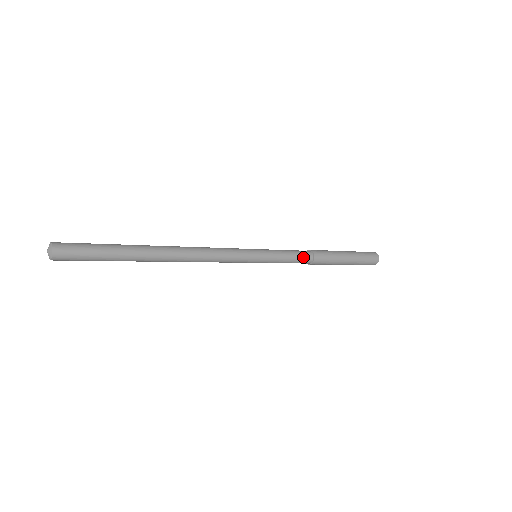
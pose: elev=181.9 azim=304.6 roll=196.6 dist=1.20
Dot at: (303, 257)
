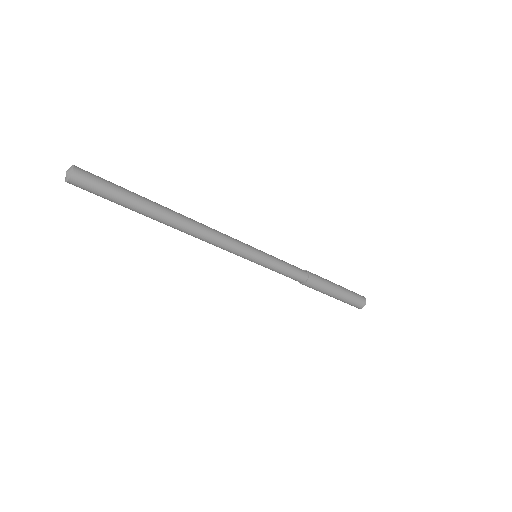
Dot at: (297, 277)
